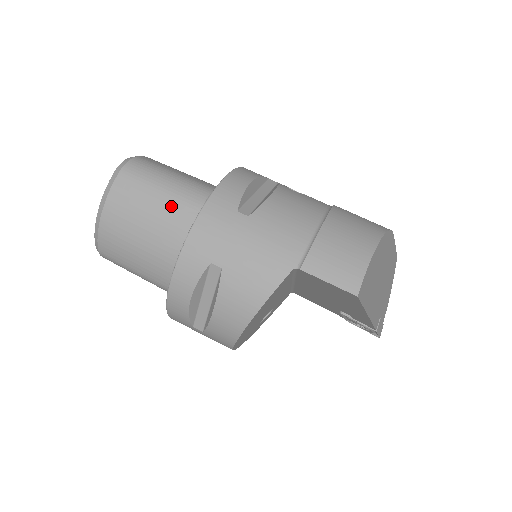
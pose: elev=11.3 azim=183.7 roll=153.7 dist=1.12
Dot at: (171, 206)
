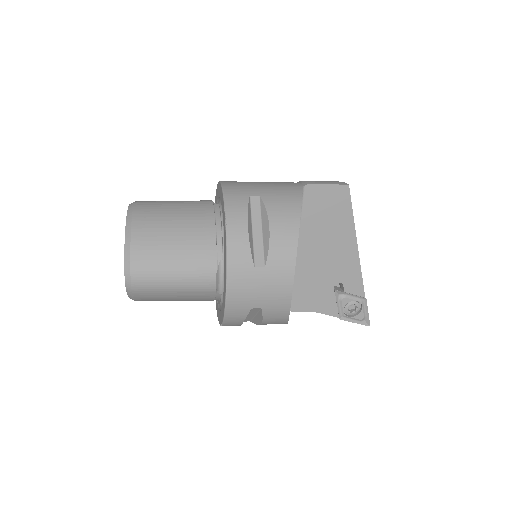
Dot at: (190, 204)
